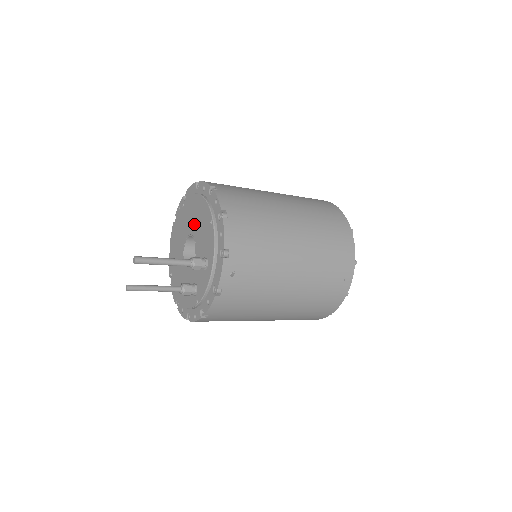
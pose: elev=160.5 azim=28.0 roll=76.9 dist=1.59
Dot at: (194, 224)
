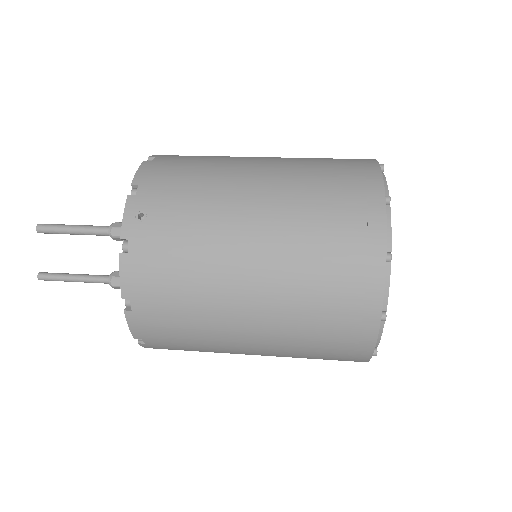
Dot at: occluded
